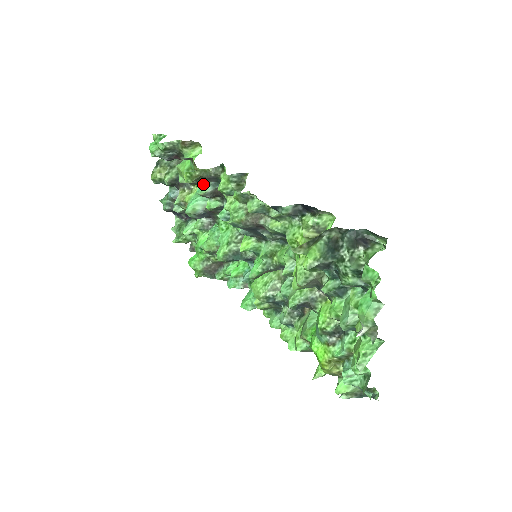
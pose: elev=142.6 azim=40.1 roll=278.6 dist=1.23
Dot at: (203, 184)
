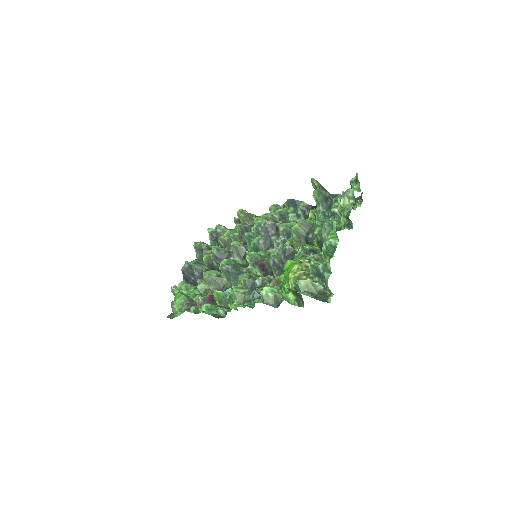
Dot at: occluded
